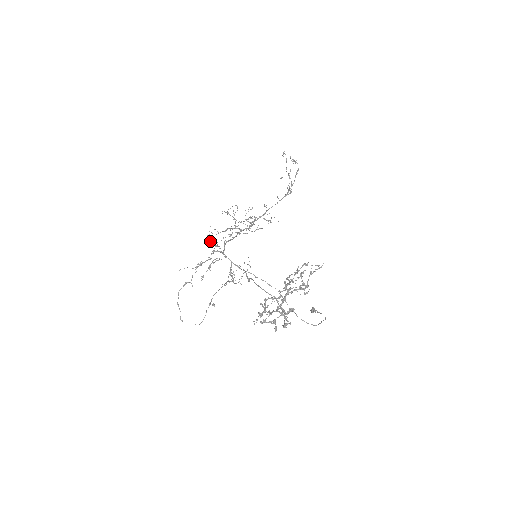
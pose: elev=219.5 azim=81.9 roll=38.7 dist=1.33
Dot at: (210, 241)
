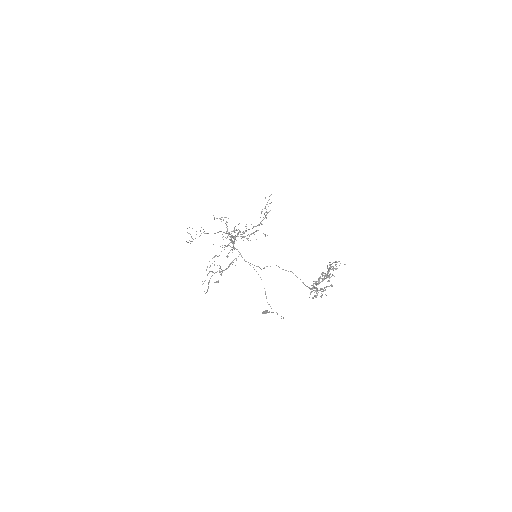
Dot at: occluded
